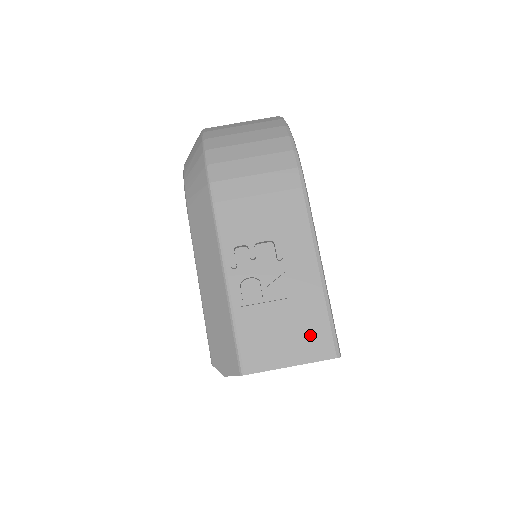
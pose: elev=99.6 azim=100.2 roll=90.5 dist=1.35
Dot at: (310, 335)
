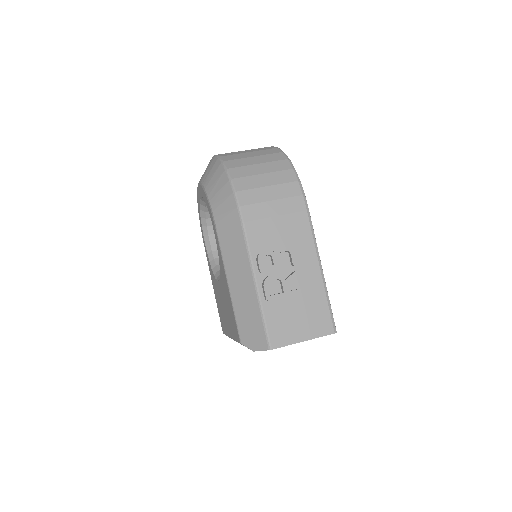
Dot at: (316, 318)
